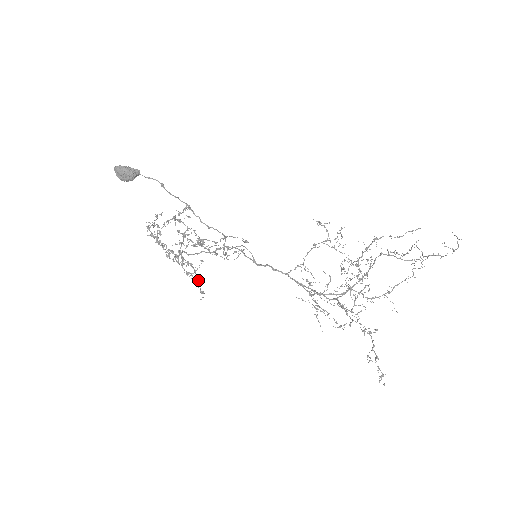
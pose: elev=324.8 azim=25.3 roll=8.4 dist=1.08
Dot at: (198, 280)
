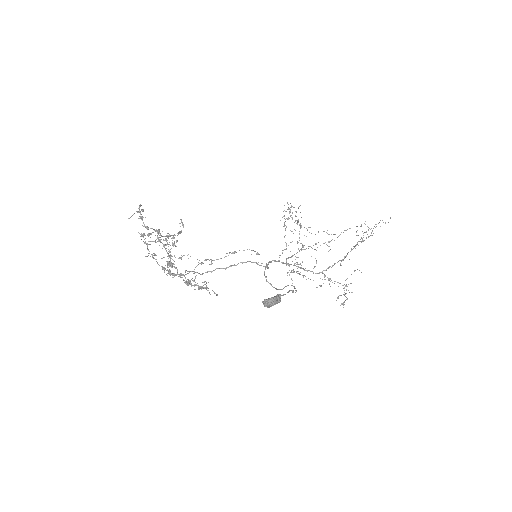
Dot at: occluded
